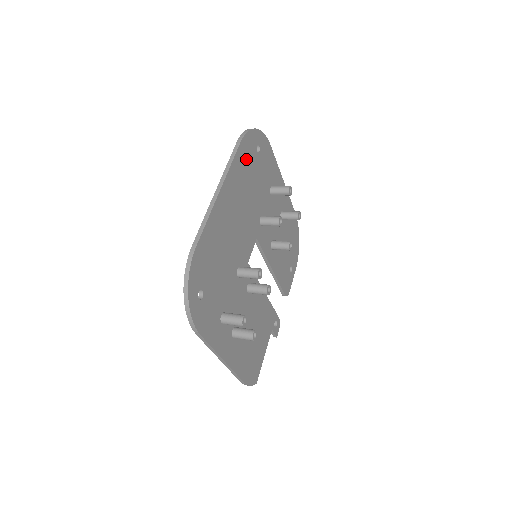
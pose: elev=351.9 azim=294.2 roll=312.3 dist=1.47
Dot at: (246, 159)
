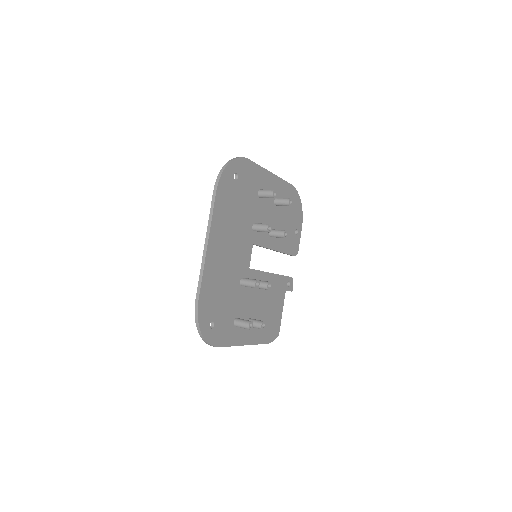
Dot at: (226, 197)
